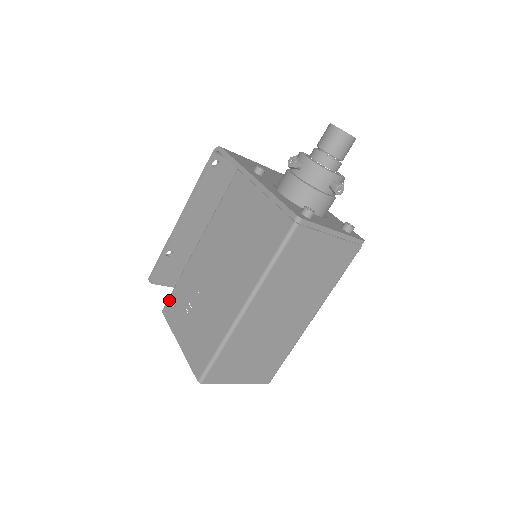
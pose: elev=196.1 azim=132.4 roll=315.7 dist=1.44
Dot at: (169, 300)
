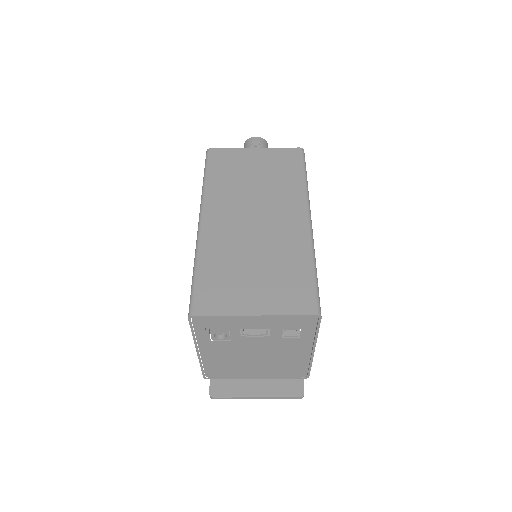
Dot at: occluded
